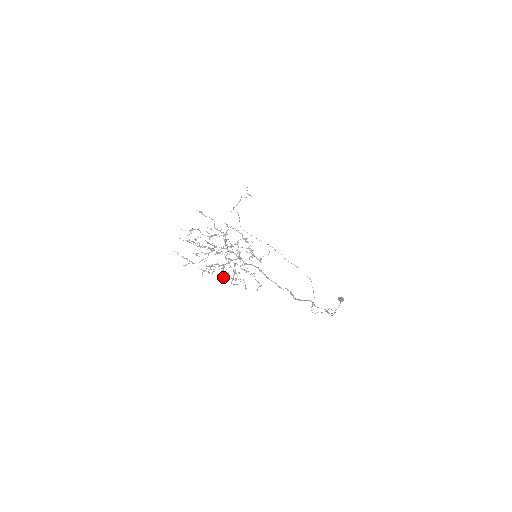
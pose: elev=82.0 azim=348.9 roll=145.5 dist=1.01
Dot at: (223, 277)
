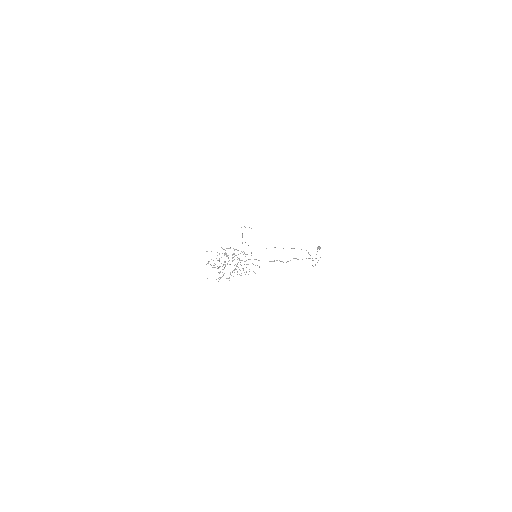
Dot at: occluded
